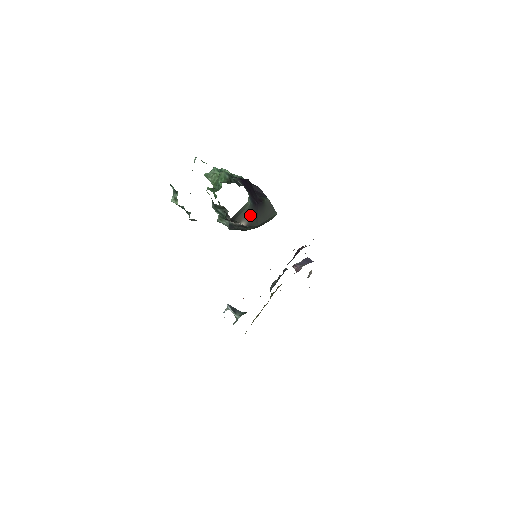
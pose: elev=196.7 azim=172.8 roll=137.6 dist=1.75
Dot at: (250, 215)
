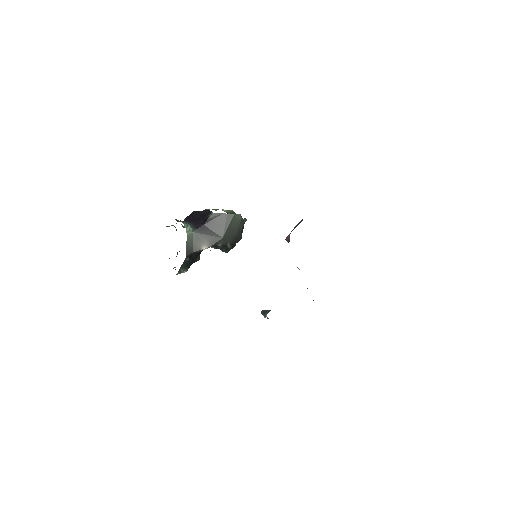
Dot at: (204, 238)
